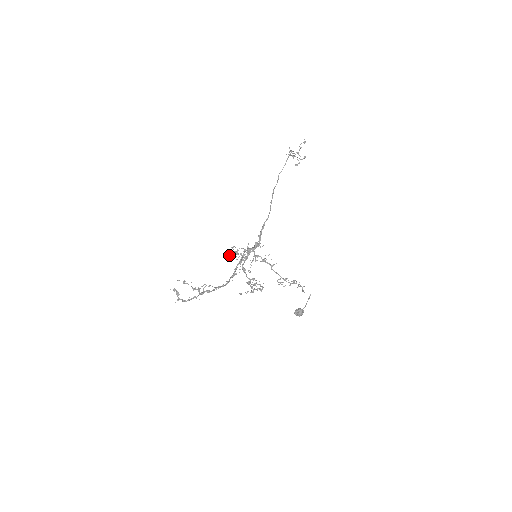
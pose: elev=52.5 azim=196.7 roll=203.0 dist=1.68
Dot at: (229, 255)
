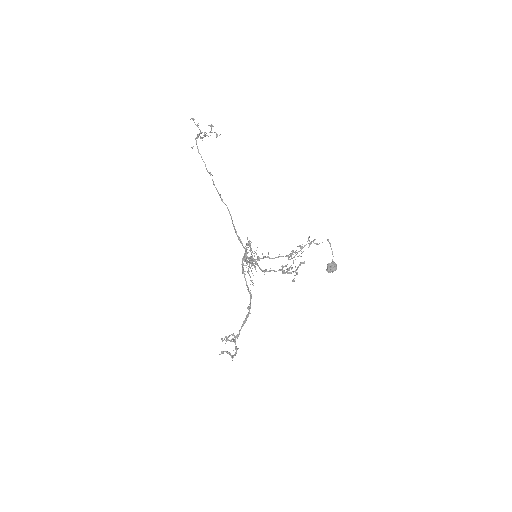
Dot at: occluded
